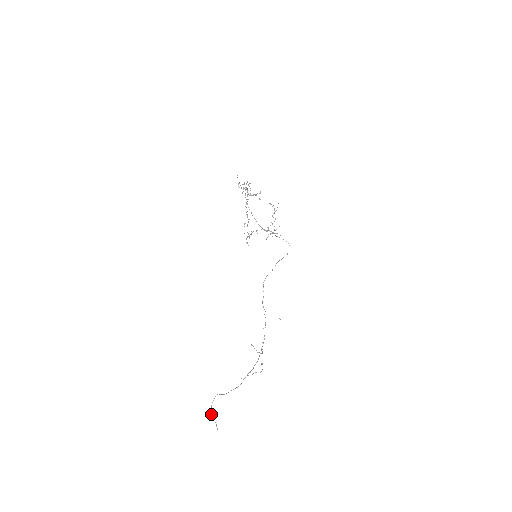
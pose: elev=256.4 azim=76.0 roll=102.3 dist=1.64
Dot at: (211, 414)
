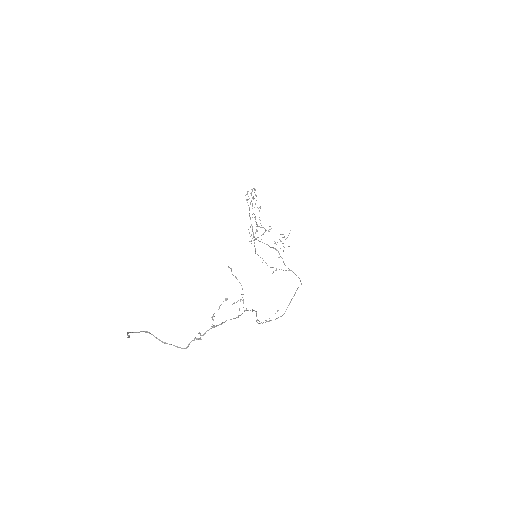
Dot at: (127, 333)
